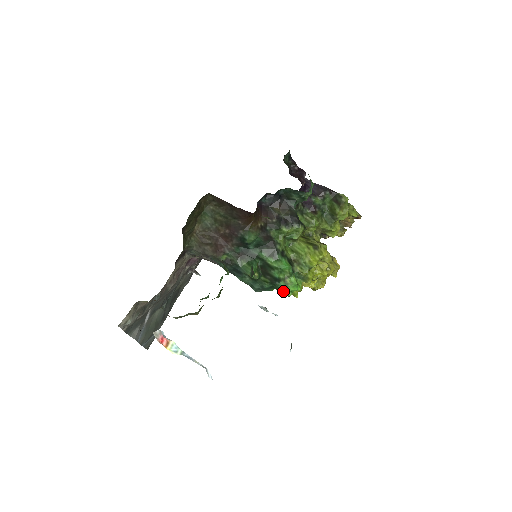
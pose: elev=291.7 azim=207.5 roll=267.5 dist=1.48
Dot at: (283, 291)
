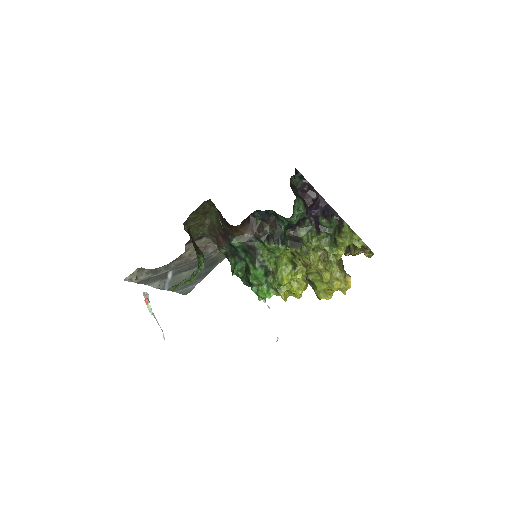
Dot at: (256, 294)
